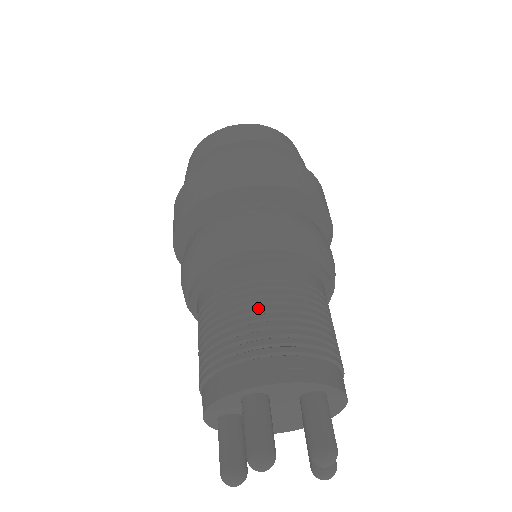
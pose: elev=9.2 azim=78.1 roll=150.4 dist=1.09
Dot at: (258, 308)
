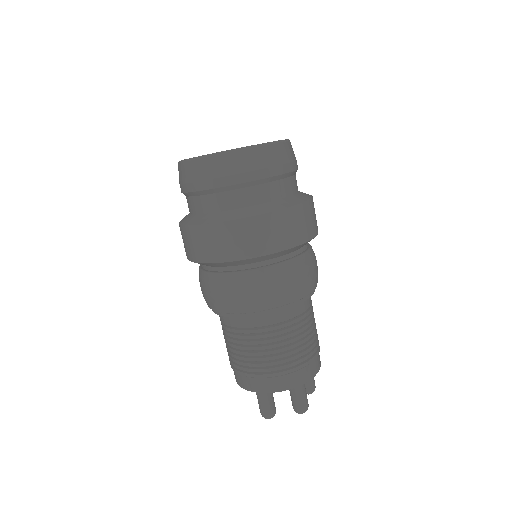
Dot at: (309, 332)
